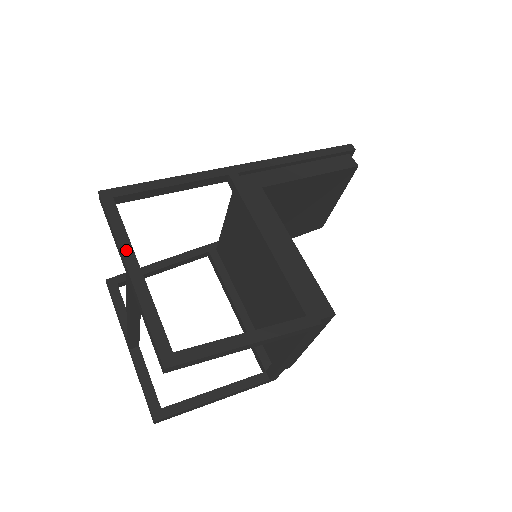
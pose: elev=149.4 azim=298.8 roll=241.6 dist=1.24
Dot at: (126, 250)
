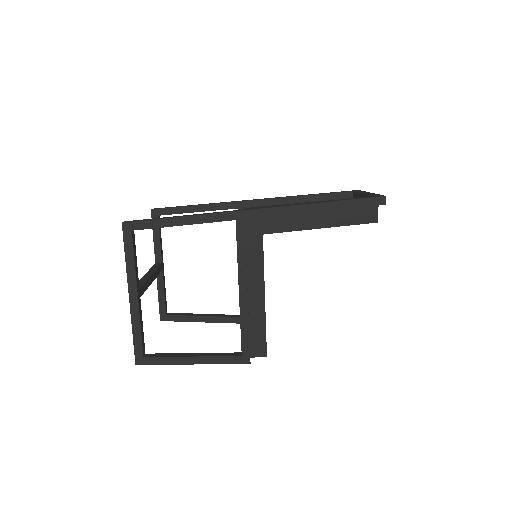
Dot at: (131, 280)
